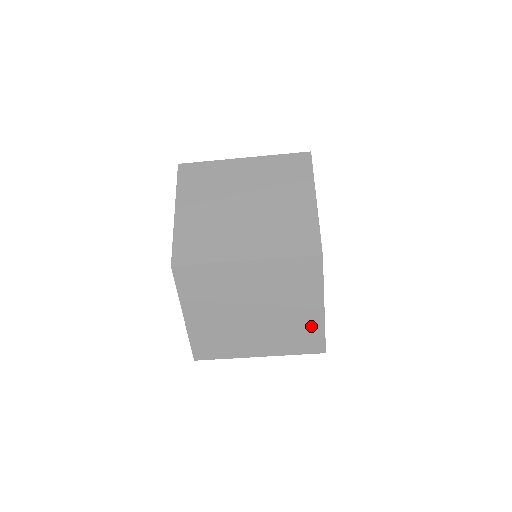
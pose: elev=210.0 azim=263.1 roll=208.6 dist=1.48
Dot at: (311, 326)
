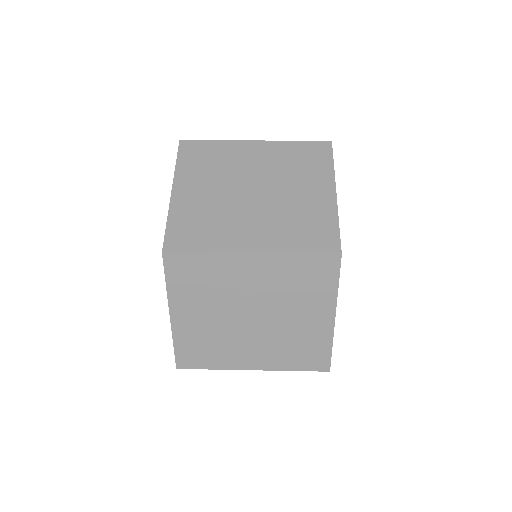
Dot at: (317, 338)
